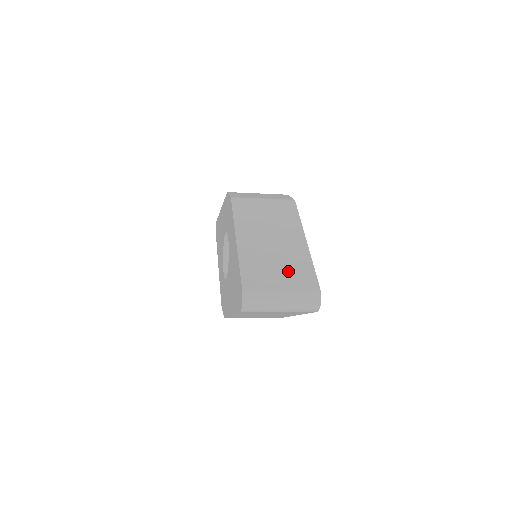
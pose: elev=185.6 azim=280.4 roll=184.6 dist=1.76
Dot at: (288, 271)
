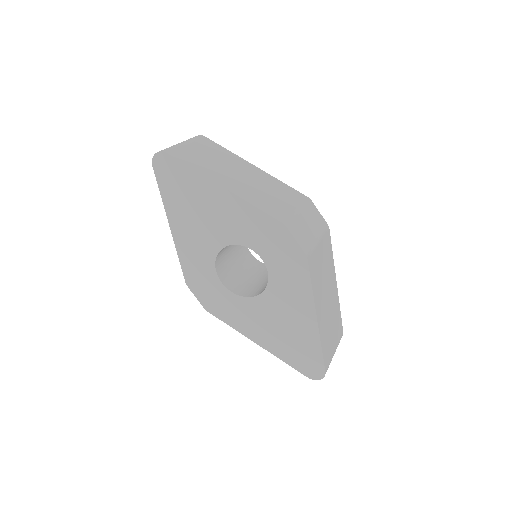
Dot at: (335, 330)
